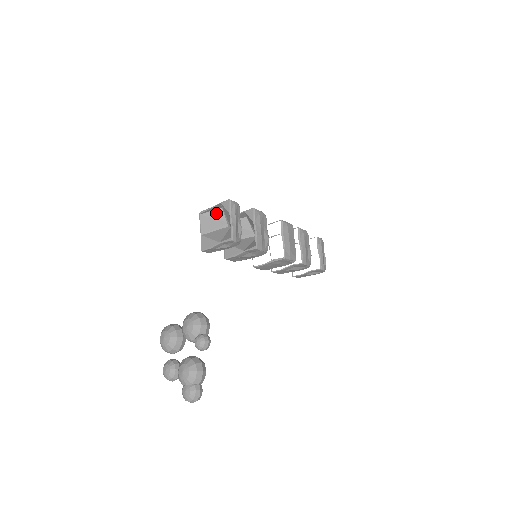
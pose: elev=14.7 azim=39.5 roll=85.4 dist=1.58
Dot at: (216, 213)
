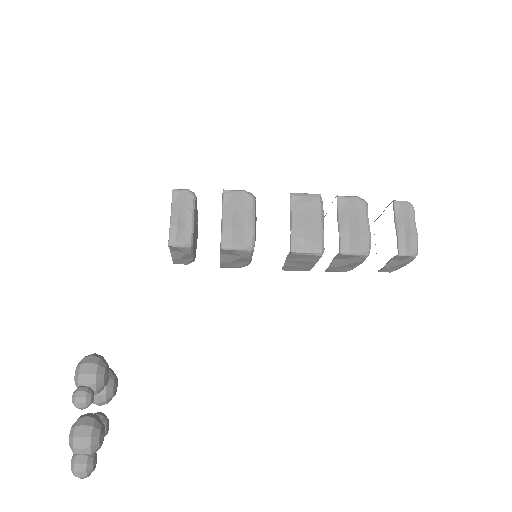
Dot at: occluded
